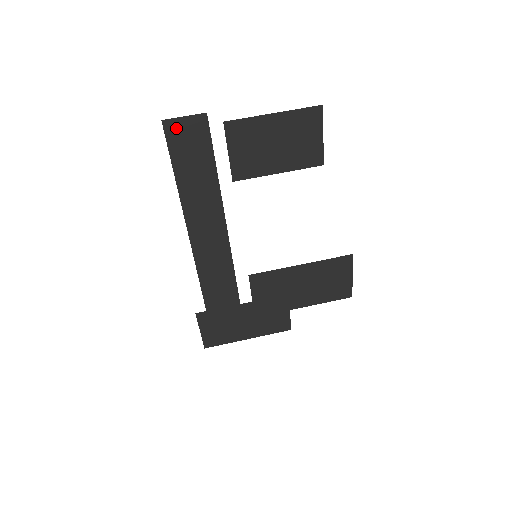
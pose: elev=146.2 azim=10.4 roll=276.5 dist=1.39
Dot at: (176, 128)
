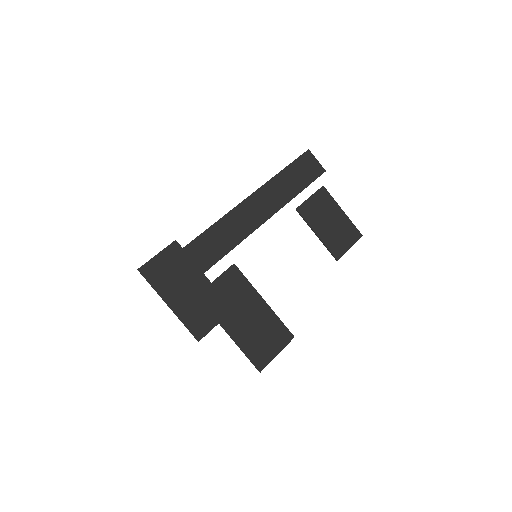
Dot at: (309, 158)
